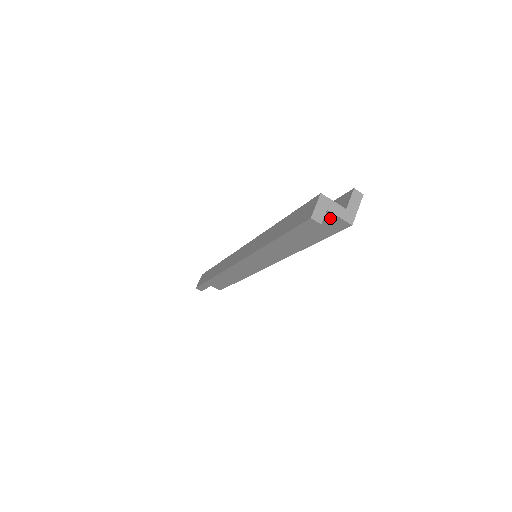
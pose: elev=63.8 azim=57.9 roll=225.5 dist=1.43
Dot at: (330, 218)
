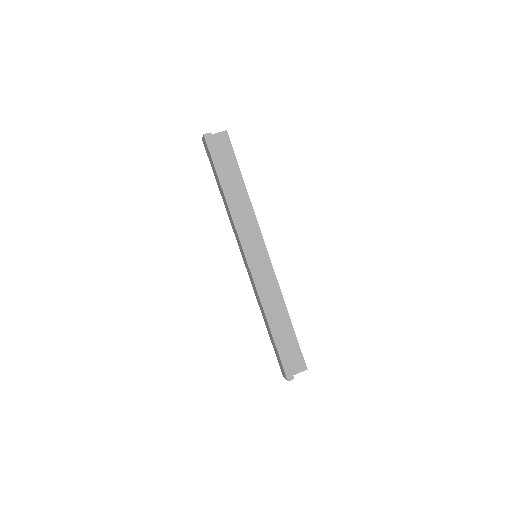
Dot at: (217, 139)
